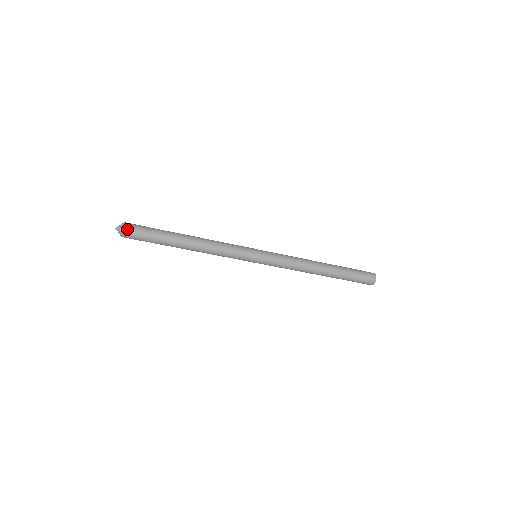
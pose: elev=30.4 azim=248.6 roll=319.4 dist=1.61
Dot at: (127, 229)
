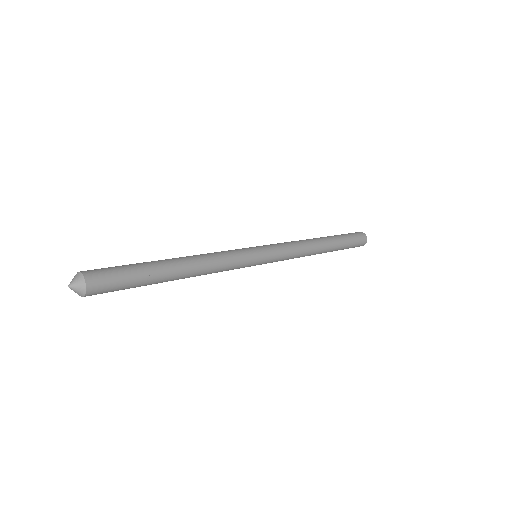
Dot at: occluded
